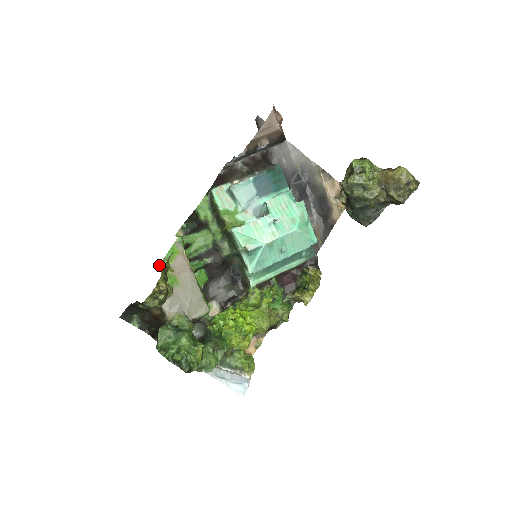
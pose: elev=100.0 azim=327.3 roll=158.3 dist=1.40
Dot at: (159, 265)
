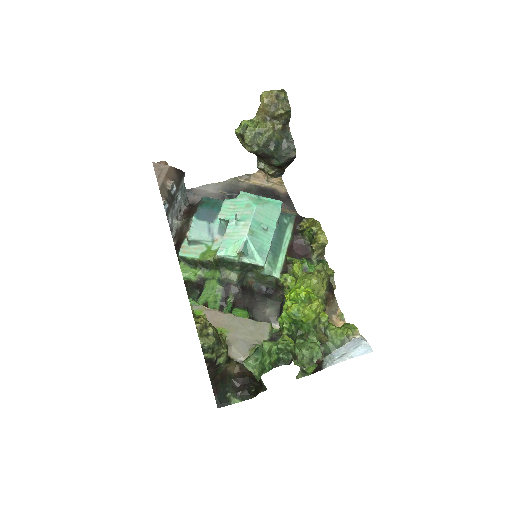
Dot at: occluded
